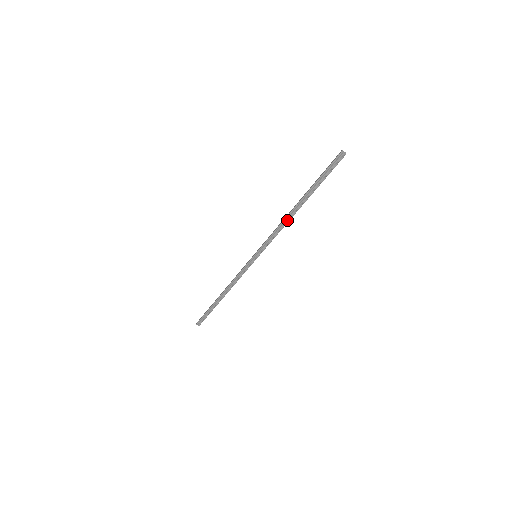
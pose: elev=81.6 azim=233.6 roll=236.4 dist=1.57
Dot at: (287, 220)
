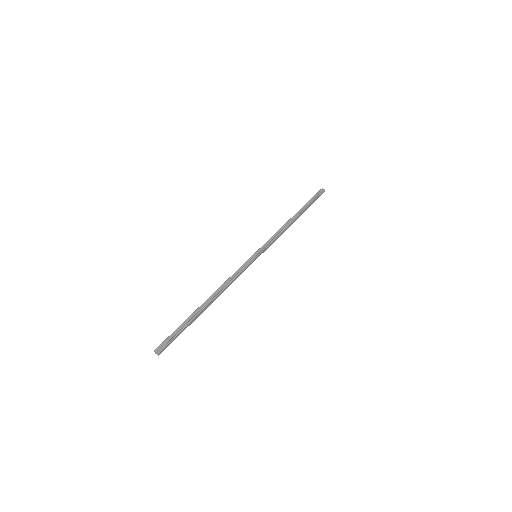
Dot at: (287, 225)
